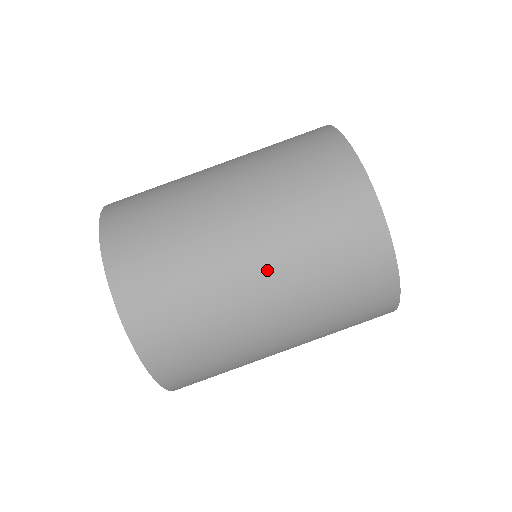
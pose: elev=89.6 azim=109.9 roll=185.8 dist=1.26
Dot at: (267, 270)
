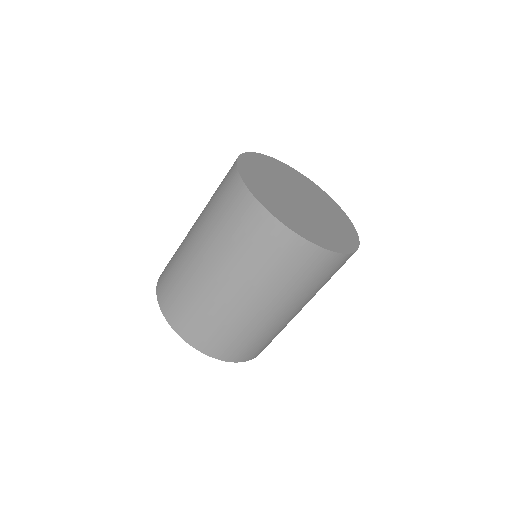
Dot at: occluded
